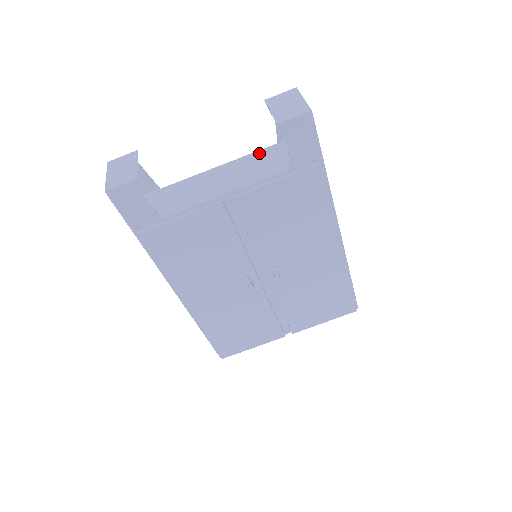
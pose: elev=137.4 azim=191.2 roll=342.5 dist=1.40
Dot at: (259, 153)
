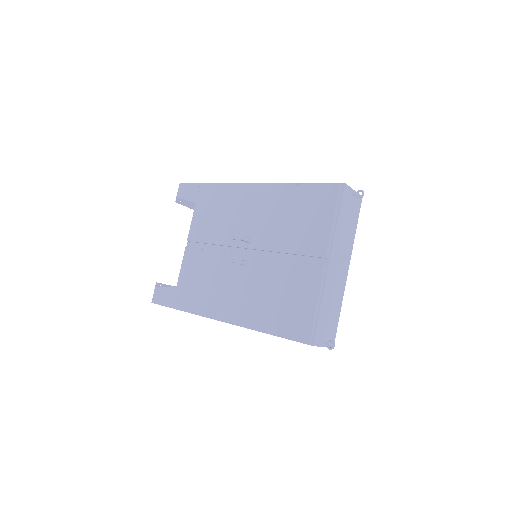
Dot at: occluded
